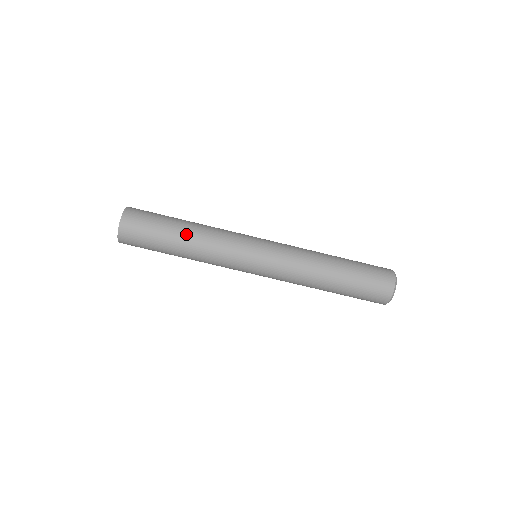
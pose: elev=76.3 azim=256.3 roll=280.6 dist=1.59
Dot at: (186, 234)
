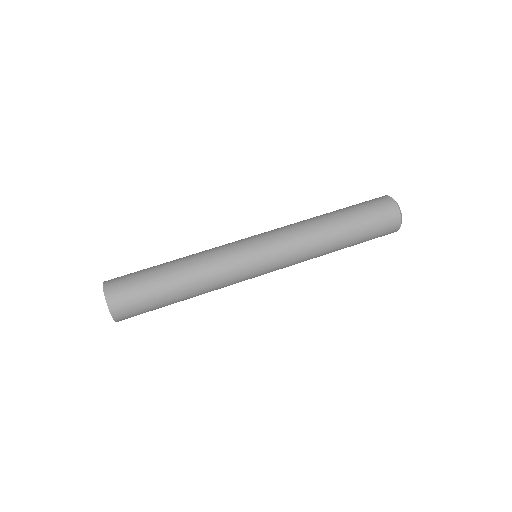
Dot at: (175, 260)
